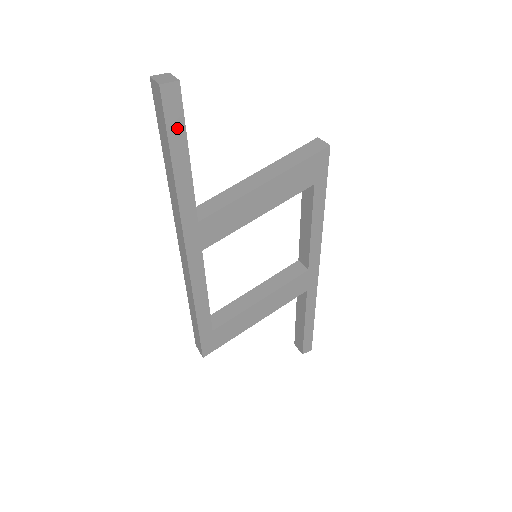
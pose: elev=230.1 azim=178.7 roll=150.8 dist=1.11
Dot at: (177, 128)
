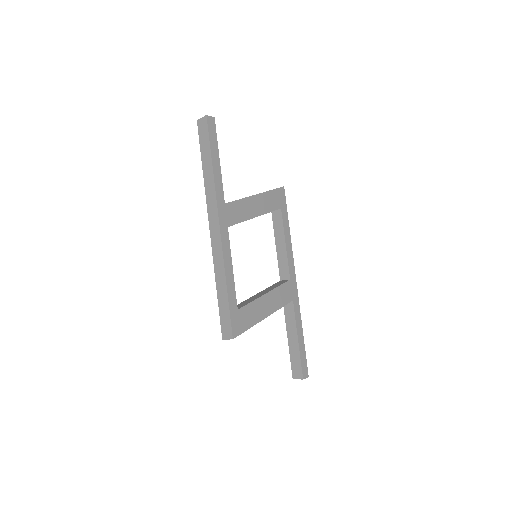
Dot at: (214, 140)
